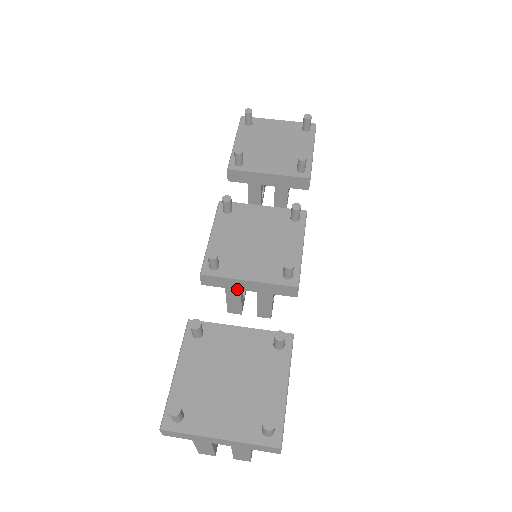
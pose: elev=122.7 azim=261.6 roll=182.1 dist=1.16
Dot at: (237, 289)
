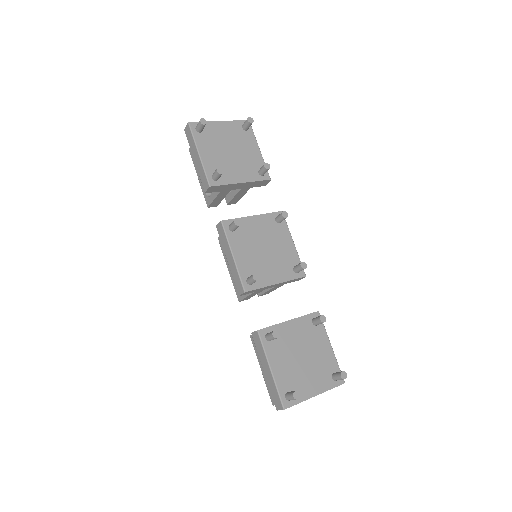
Dot at: occluded
